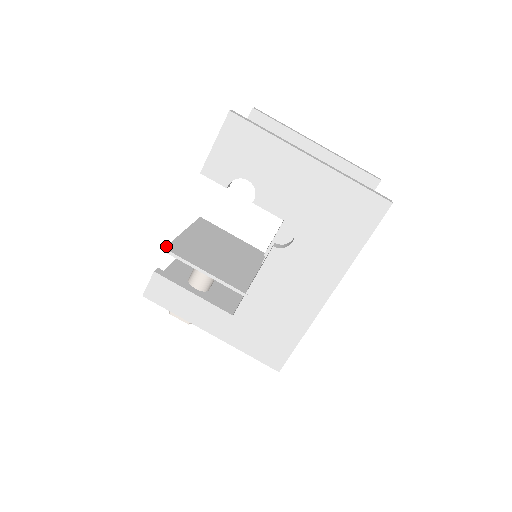
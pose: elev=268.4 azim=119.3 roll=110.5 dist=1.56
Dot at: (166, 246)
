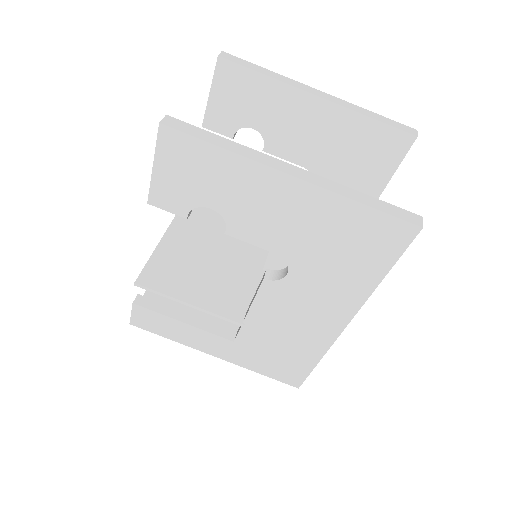
Dot at: occluded
